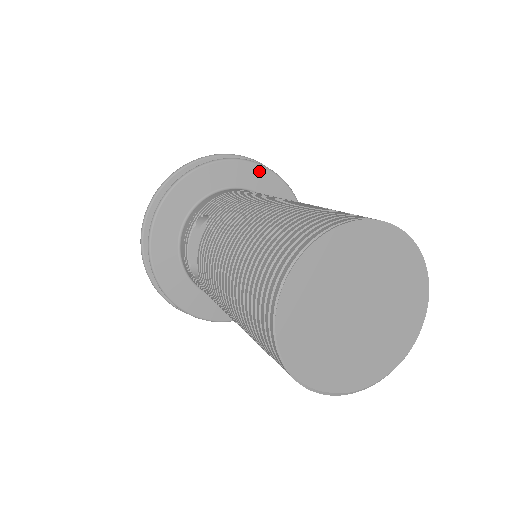
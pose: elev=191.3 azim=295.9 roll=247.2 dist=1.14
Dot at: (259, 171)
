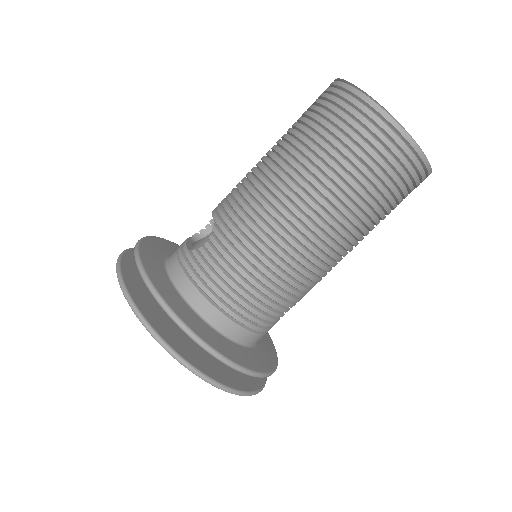
Dot at: occluded
